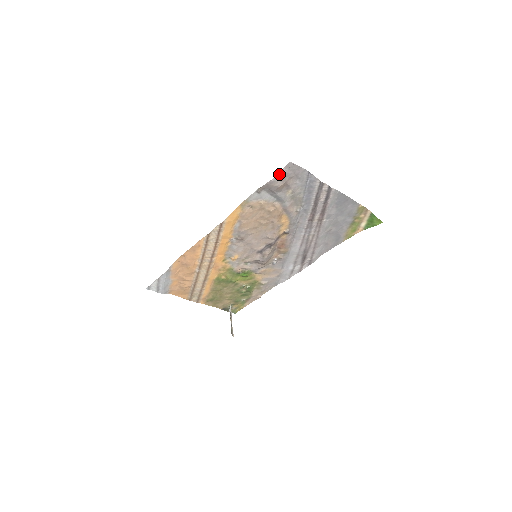
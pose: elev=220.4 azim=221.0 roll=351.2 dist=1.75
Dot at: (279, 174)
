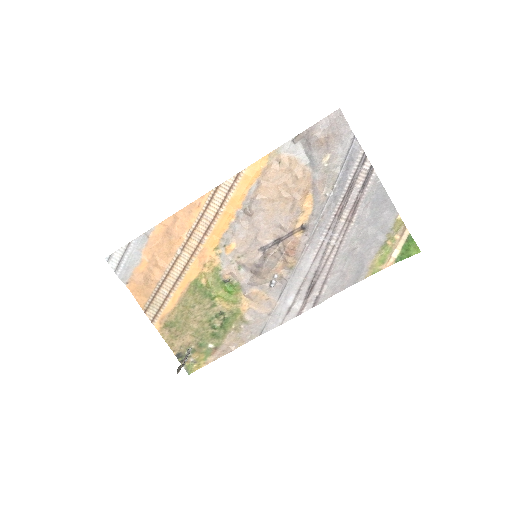
Dot at: (324, 120)
